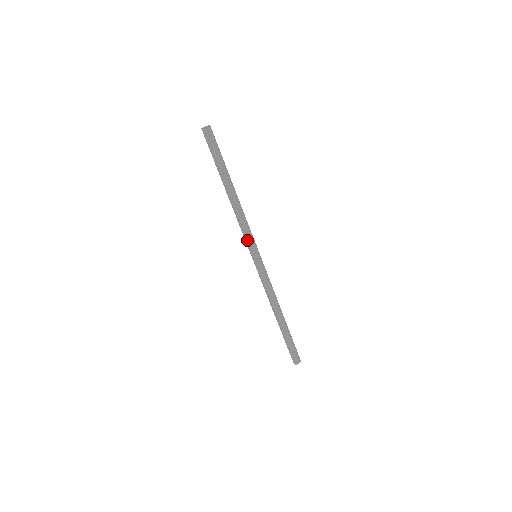
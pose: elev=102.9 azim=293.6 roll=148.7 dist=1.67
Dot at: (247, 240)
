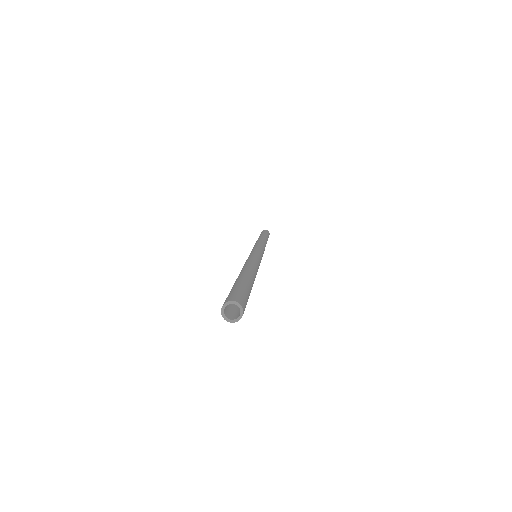
Dot at: occluded
